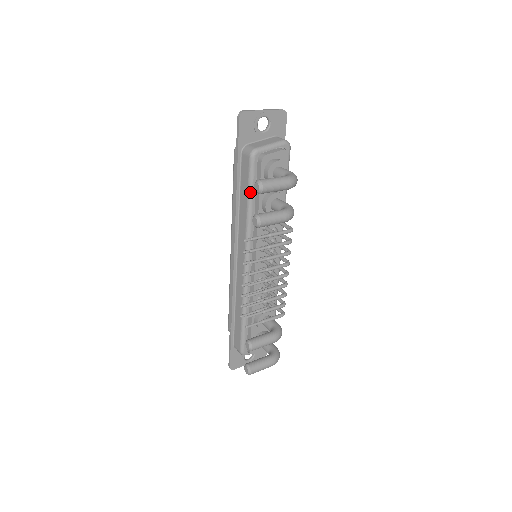
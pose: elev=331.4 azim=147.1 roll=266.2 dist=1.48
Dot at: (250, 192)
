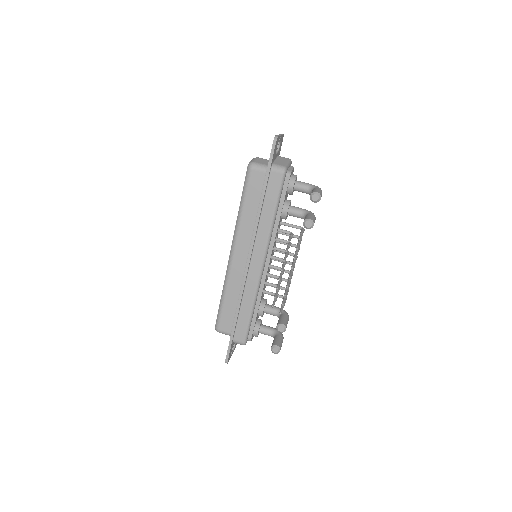
Dot at: (278, 202)
